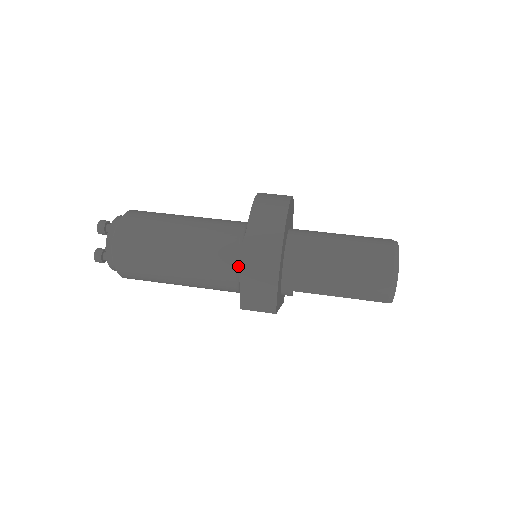
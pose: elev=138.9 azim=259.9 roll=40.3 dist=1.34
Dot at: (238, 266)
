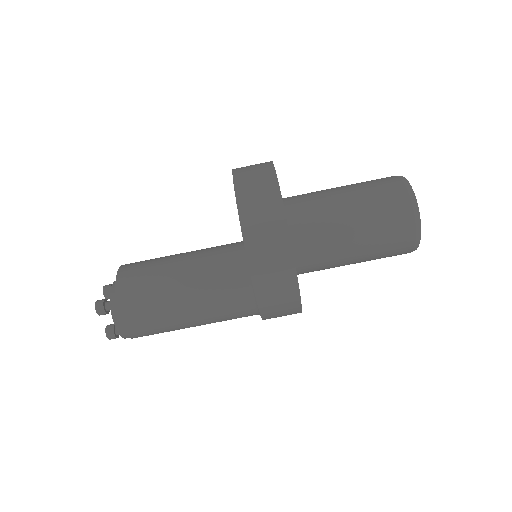
Dot at: occluded
